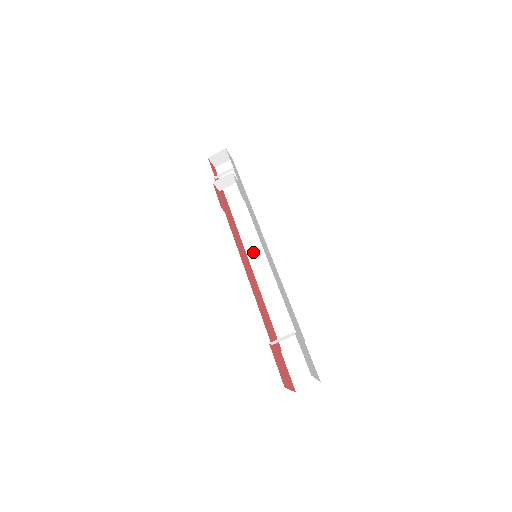
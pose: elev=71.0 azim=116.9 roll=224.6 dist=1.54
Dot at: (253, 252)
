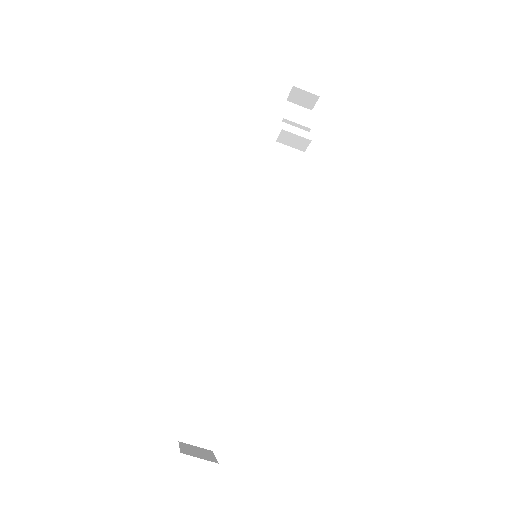
Dot at: (252, 240)
